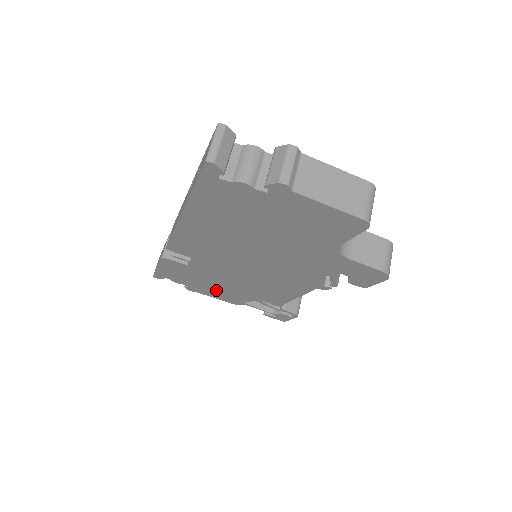
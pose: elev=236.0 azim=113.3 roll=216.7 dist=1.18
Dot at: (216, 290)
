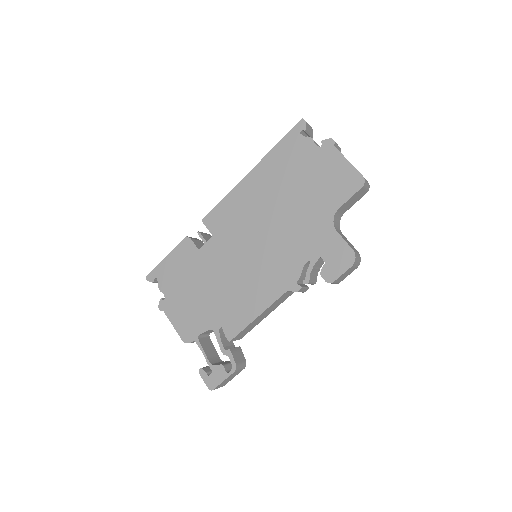
Dot at: (188, 304)
